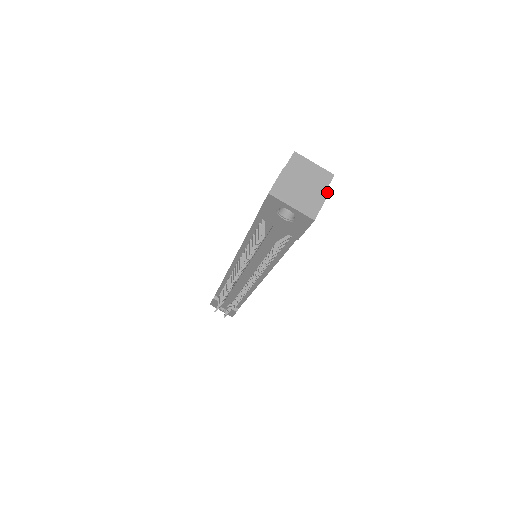
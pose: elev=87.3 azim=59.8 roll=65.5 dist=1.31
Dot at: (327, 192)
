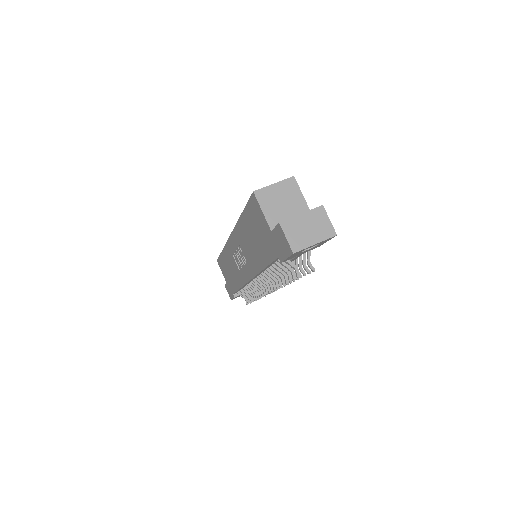
Dot at: (321, 206)
